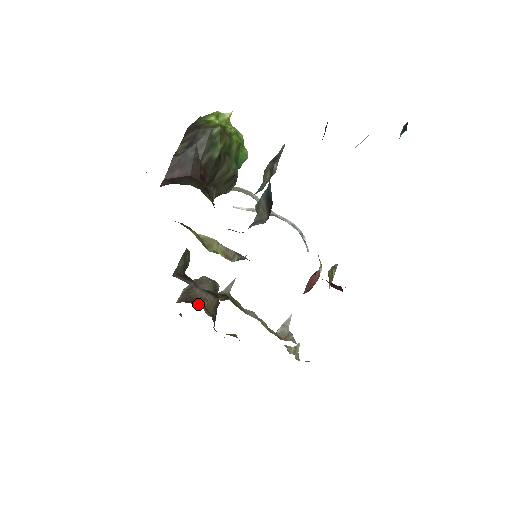
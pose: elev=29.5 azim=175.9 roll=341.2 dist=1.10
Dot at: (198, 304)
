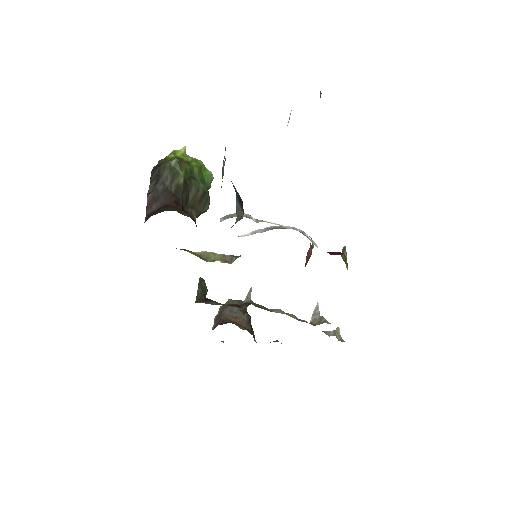
Dot at: occluded
